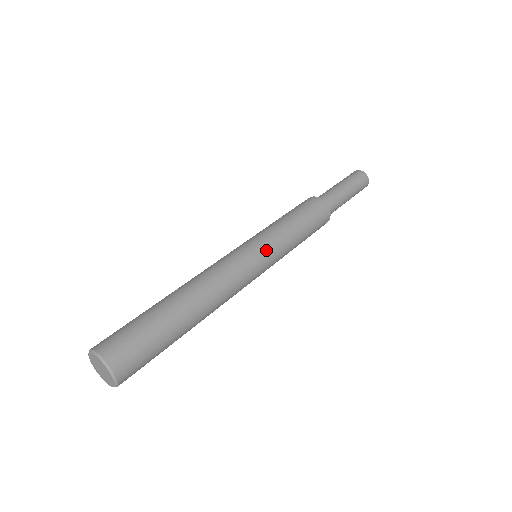
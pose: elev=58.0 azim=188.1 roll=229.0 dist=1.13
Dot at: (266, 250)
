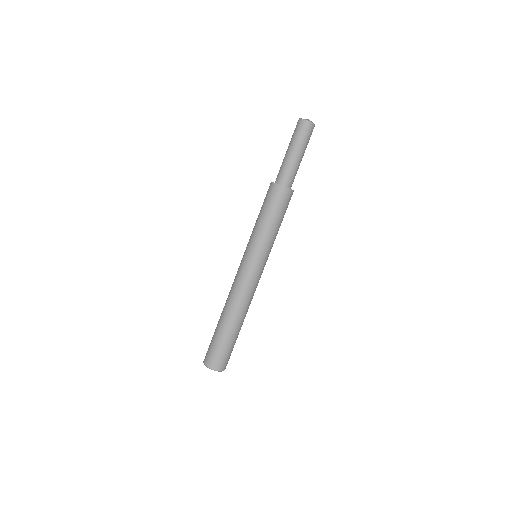
Dot at: (252, 255)
